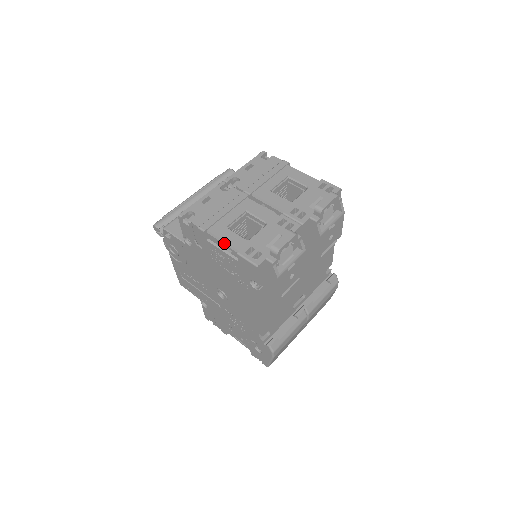
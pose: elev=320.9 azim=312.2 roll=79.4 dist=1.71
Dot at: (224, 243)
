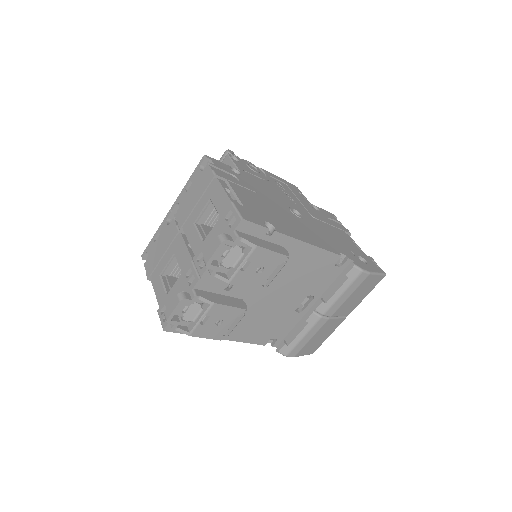
Dot at: (156, 295)
